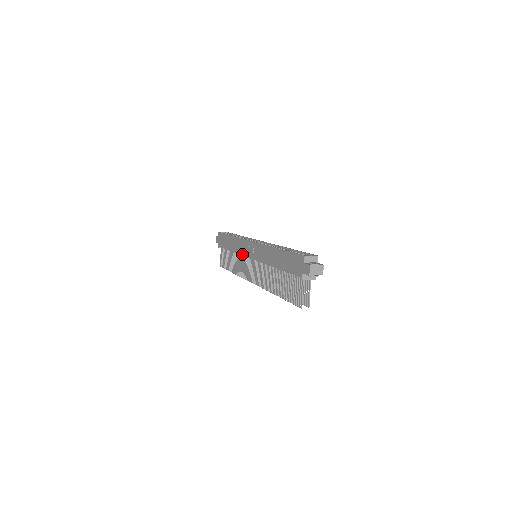
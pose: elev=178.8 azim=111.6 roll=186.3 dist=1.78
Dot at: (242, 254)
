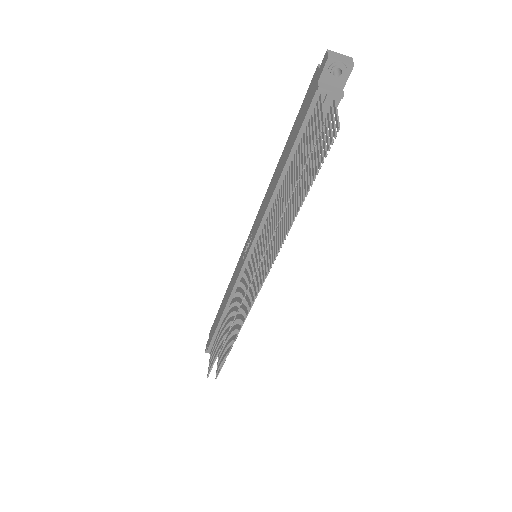
Dot at: (236, 279)
